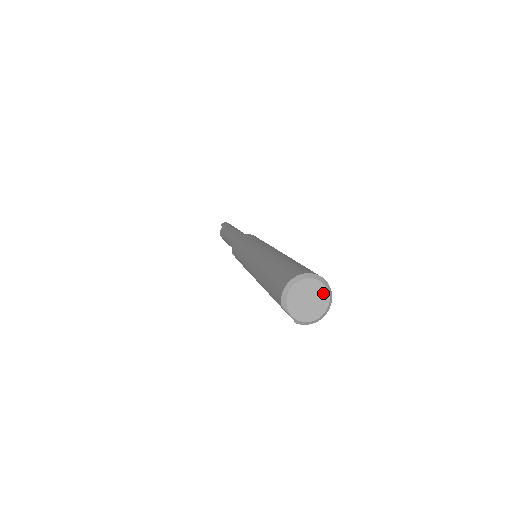
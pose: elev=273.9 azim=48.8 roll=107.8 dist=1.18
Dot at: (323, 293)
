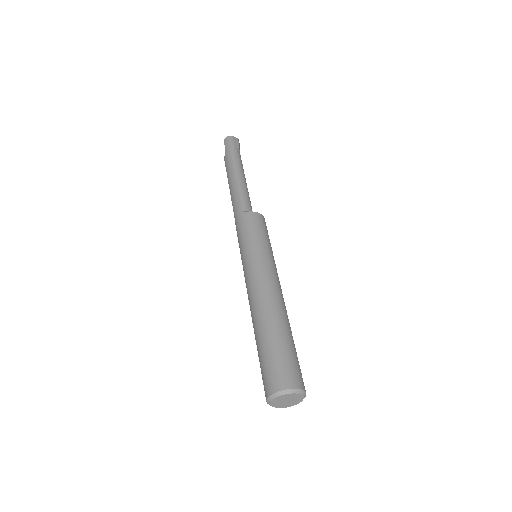
Dot at: (297, 396)
